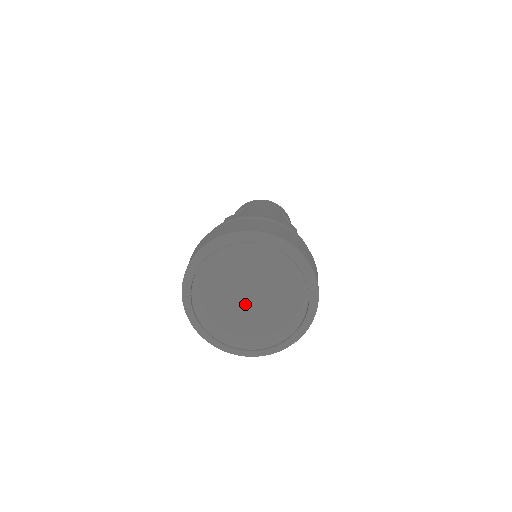
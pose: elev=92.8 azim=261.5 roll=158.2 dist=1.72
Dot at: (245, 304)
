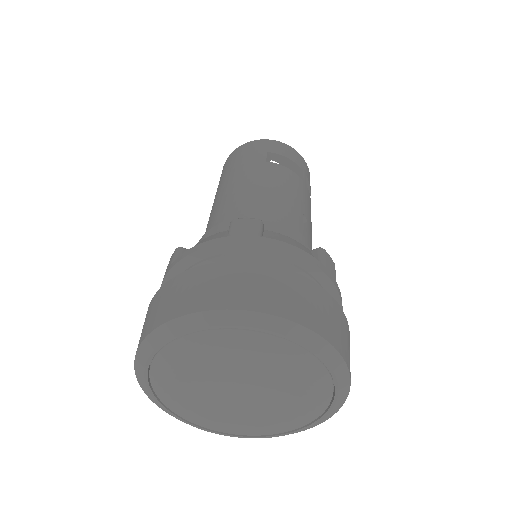
Dot at: (242, 396)
